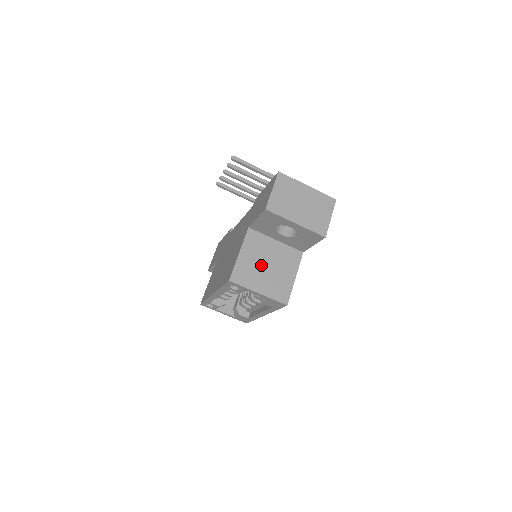
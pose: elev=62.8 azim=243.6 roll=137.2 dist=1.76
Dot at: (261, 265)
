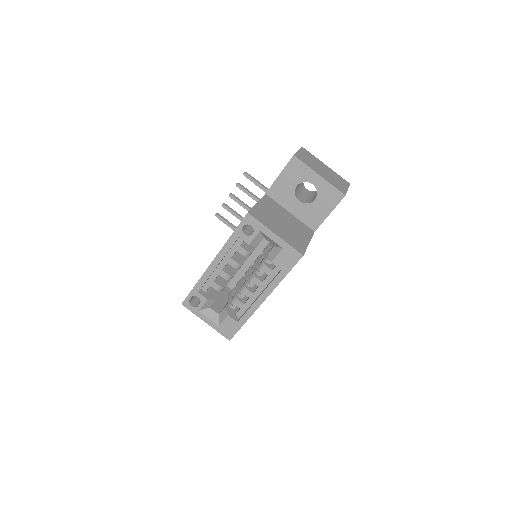
Dot at: (277, 219)
